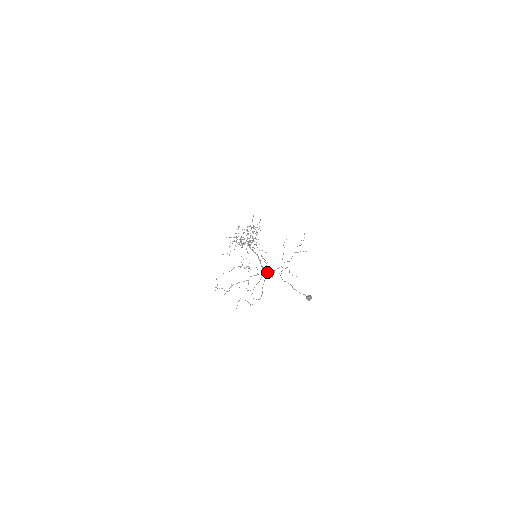
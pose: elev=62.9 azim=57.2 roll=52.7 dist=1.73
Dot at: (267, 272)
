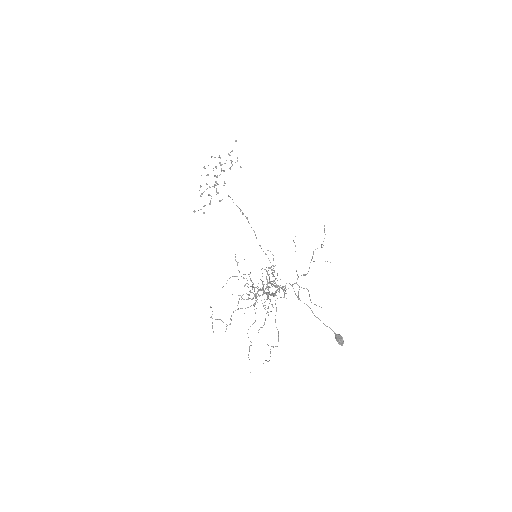
Dot at: (276, 287)
